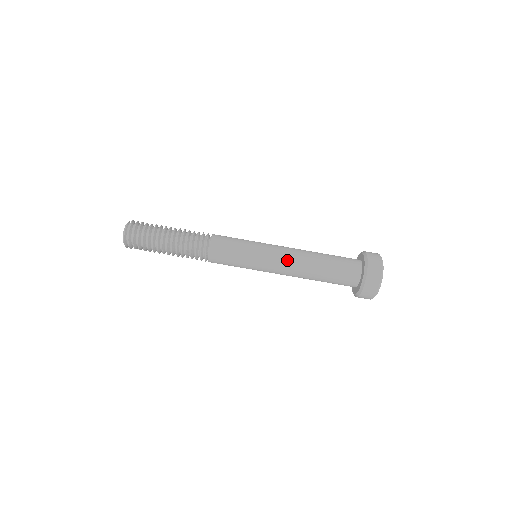
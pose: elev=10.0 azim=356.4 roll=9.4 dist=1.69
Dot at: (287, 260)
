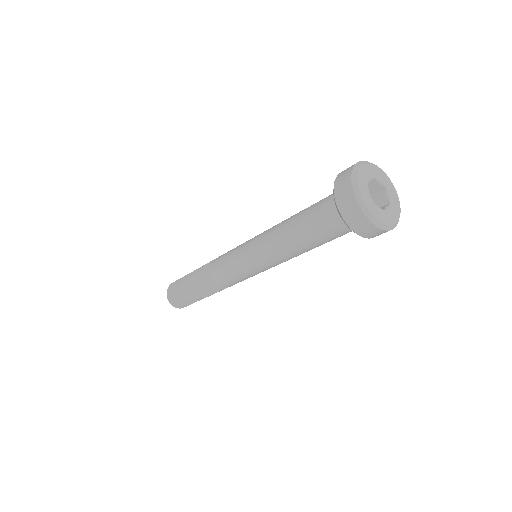
Dot at: (267, 245)
